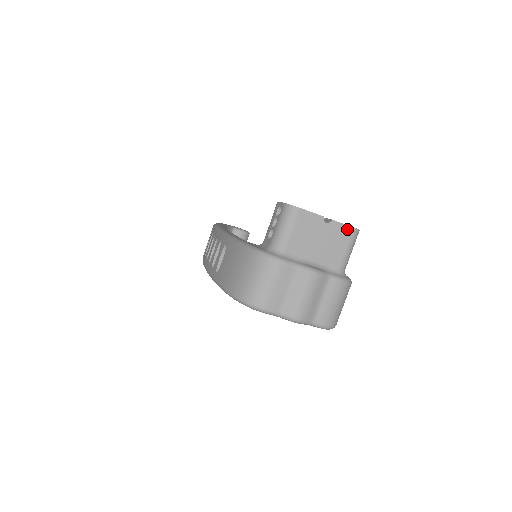
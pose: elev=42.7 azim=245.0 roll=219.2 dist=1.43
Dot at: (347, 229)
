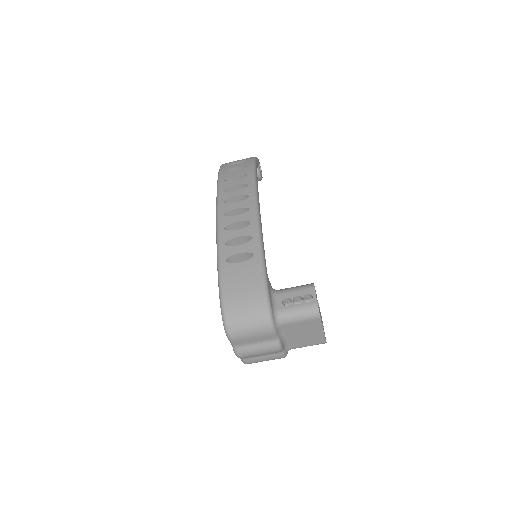
Dot at: (323, 340)
